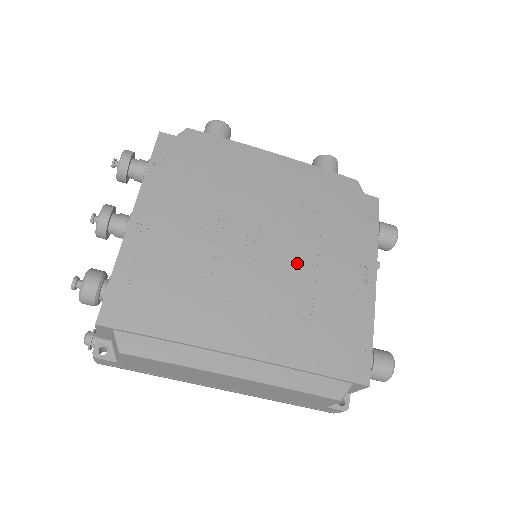
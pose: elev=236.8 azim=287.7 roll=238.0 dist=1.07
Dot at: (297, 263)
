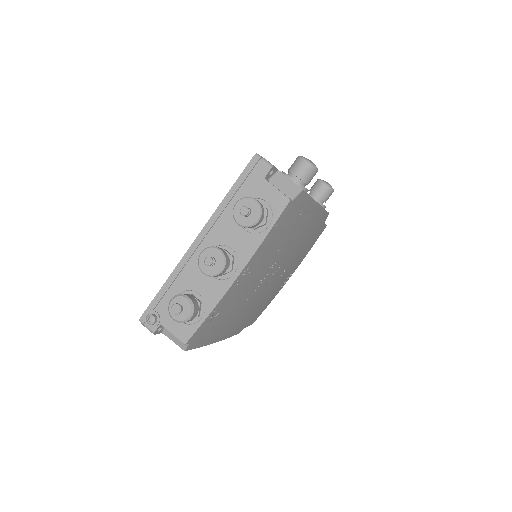
Dot at: (277, 281)
